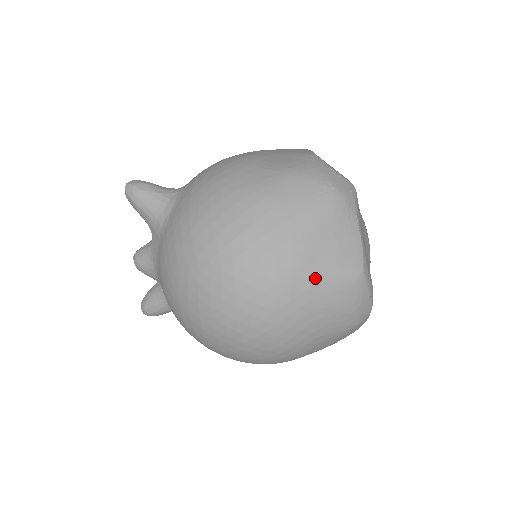
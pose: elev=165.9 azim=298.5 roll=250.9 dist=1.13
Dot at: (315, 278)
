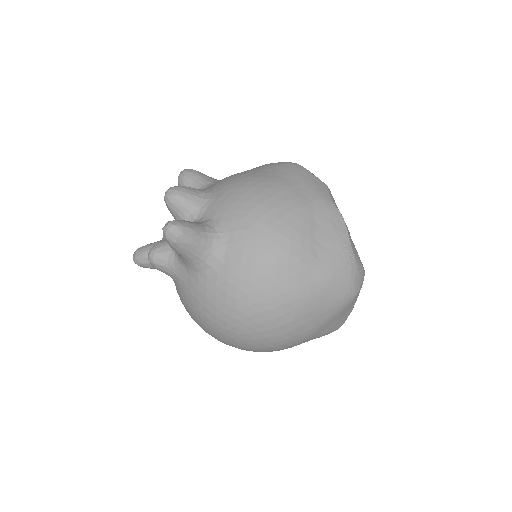
Dot at: (314, 338)
